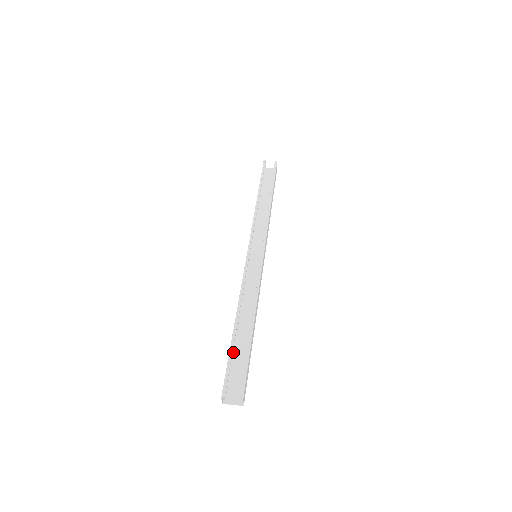
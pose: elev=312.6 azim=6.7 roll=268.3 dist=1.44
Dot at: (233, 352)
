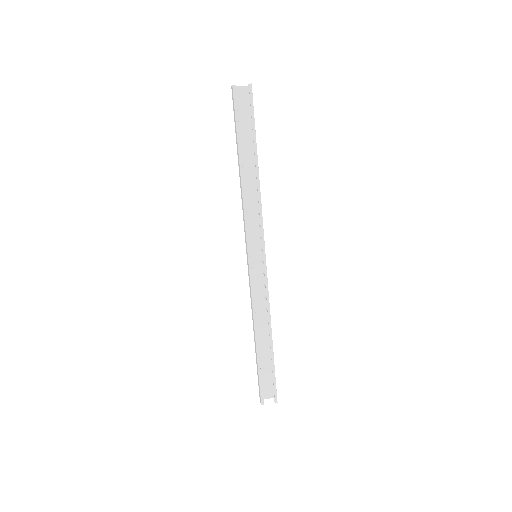
Dot at: occluded
